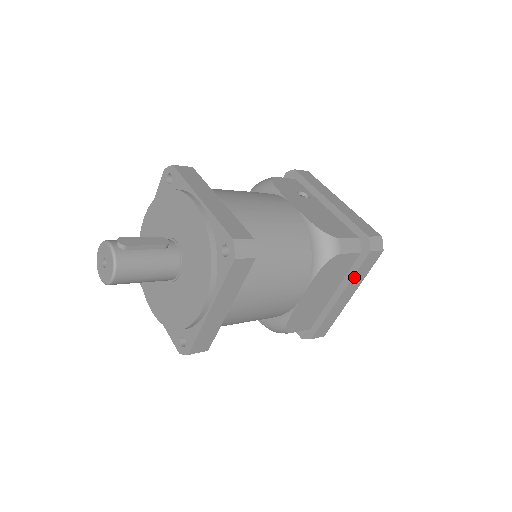
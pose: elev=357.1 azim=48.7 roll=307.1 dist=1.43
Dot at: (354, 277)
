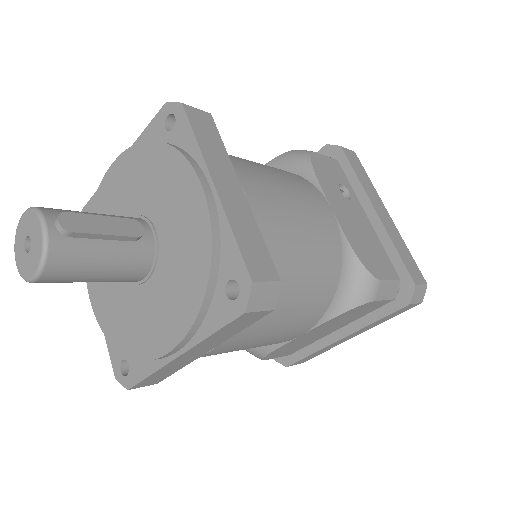
Dot at: (373, 323)
